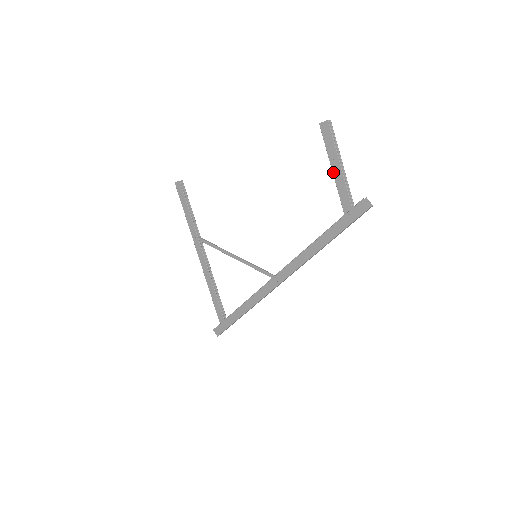
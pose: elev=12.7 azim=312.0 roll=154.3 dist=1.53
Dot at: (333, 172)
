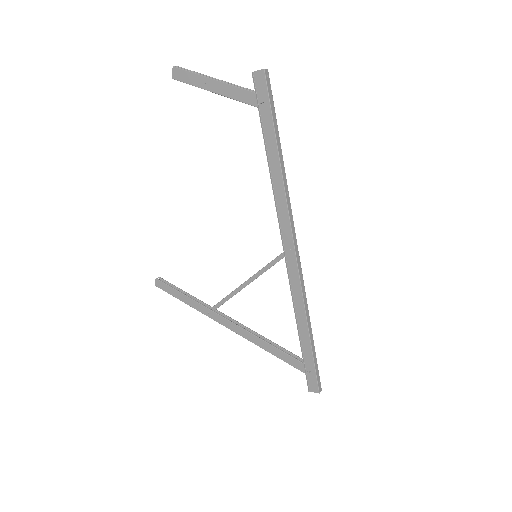
Dot at: (215, 93)
